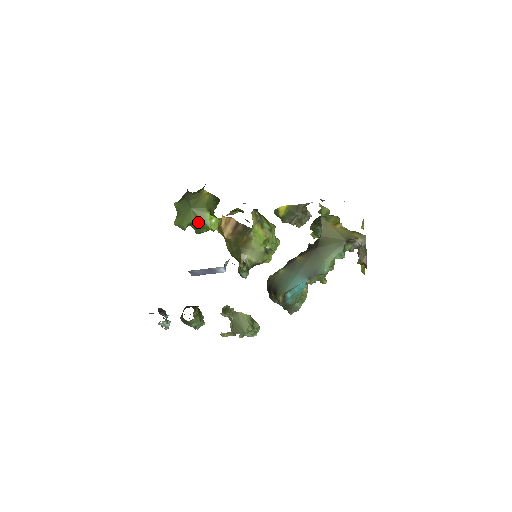
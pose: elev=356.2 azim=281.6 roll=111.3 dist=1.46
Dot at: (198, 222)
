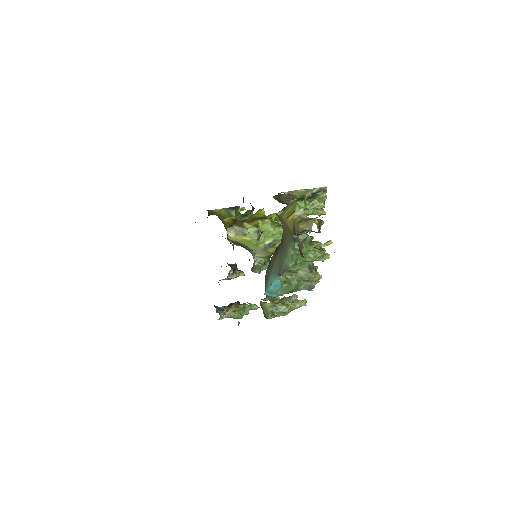
Dot at: occluded
